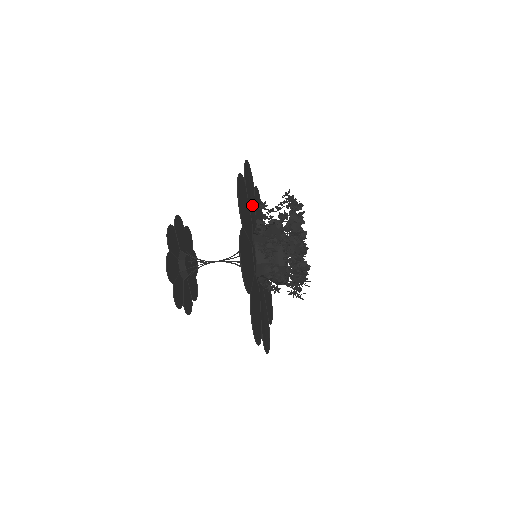
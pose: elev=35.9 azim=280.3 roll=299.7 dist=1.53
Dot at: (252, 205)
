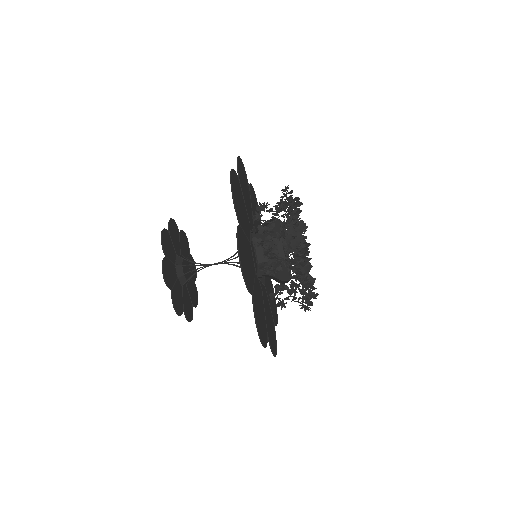
Dot at: (256, 222)
